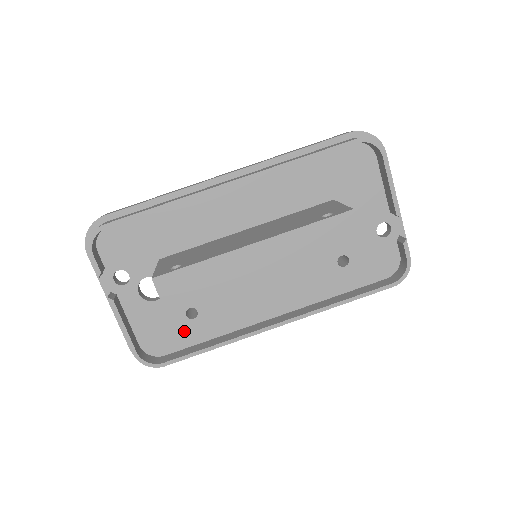
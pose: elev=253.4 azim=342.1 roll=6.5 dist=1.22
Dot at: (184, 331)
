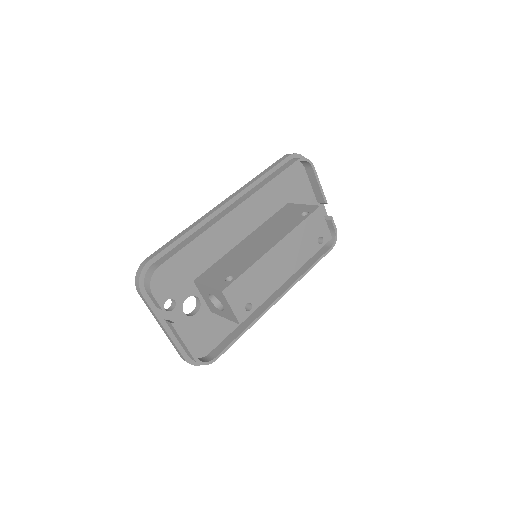
Dot at: (218, 329)
